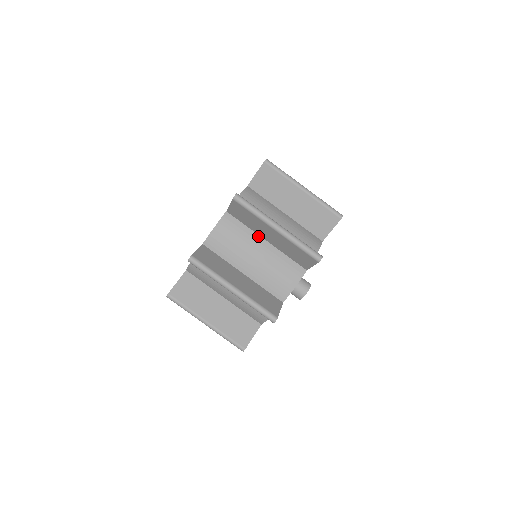
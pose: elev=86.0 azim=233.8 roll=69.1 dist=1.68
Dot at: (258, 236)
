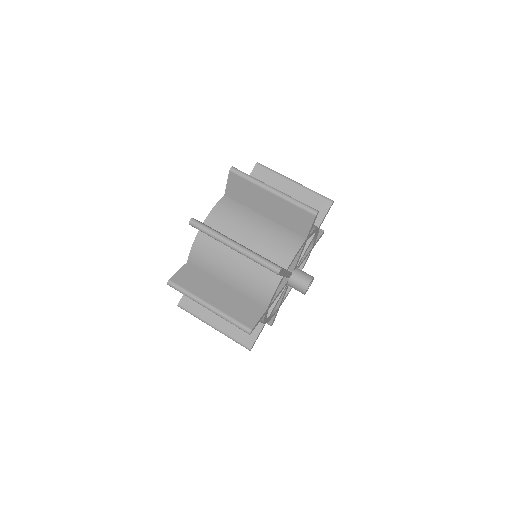
Dot at: occluded
